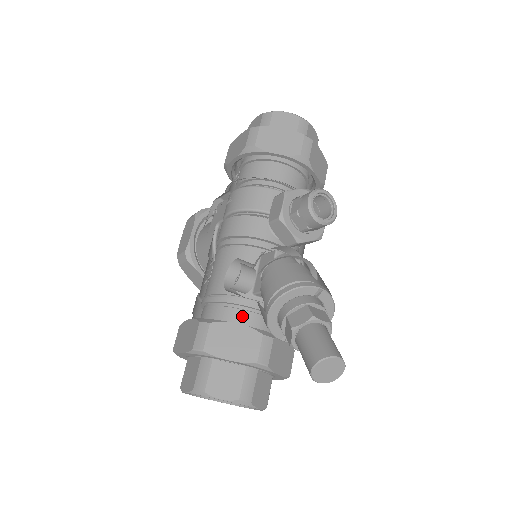
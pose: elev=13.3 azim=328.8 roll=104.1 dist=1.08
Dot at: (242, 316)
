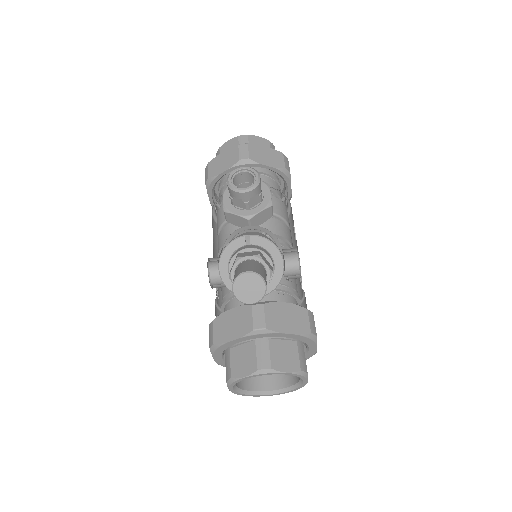
Dot at: (240, 303)
